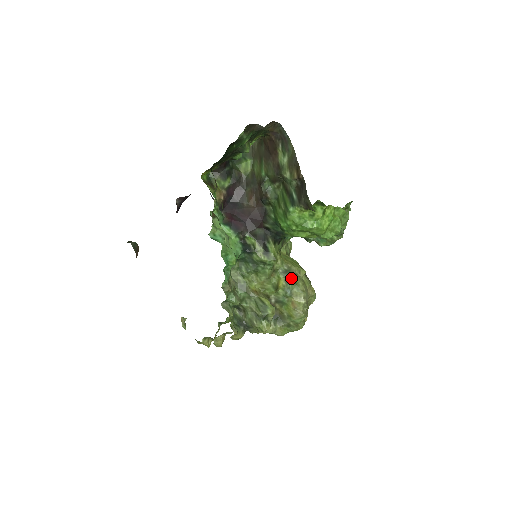
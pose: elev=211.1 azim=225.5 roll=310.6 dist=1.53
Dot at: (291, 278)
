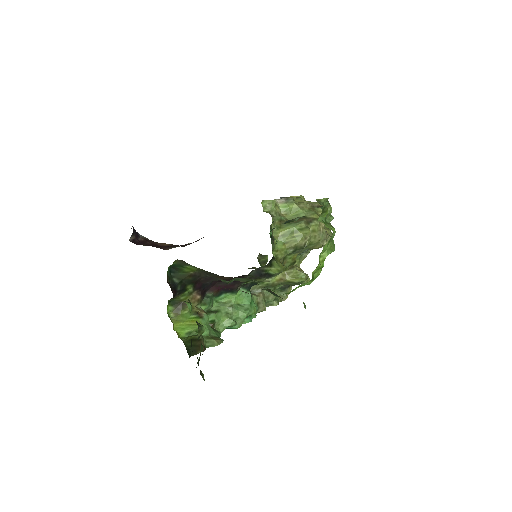
Dot at: (302, 249)
